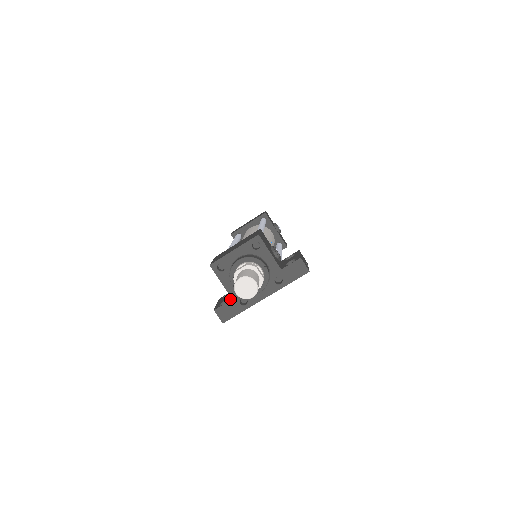
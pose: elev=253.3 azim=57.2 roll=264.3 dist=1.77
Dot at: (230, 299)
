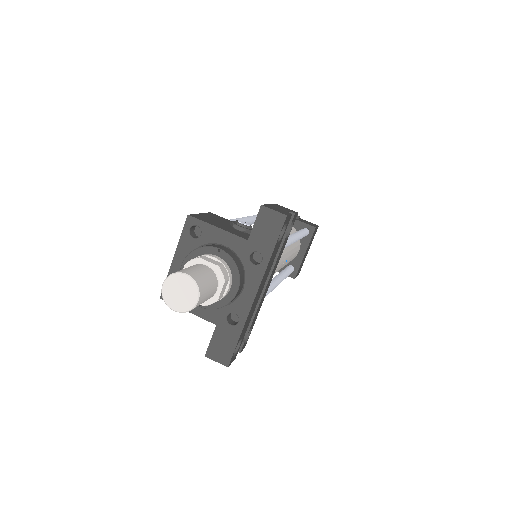
Dot at: (215, 327)
